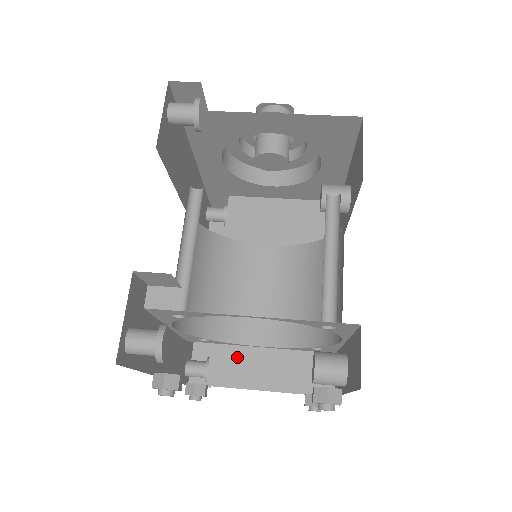
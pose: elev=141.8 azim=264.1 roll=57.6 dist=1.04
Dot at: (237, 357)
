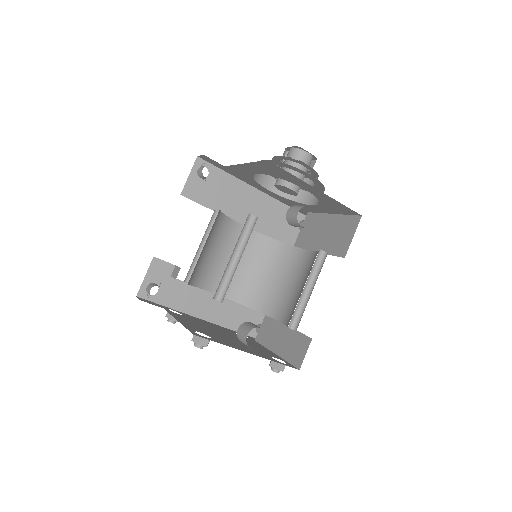
Dot at: (271, 326)
